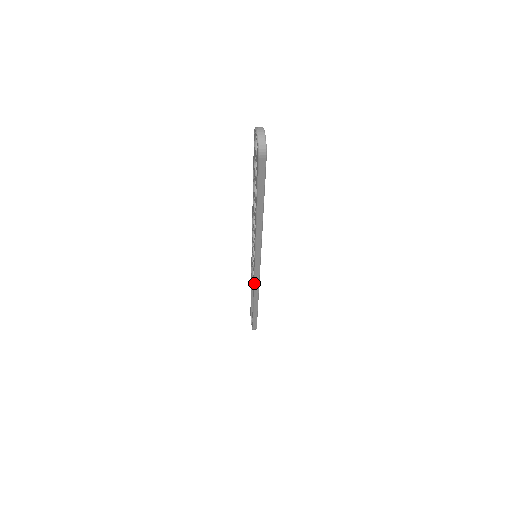
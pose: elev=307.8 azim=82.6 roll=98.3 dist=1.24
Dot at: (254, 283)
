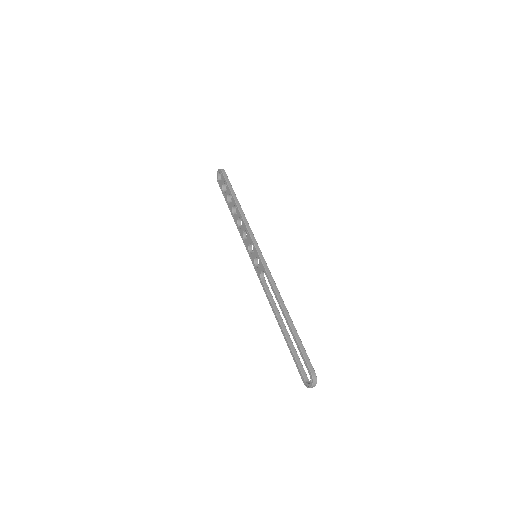
Dot at: (267, 274)
